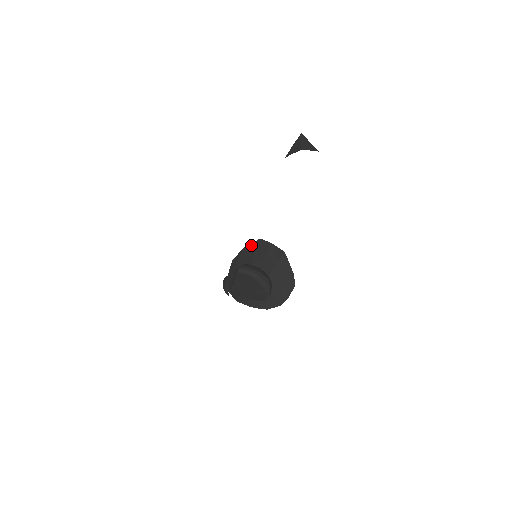
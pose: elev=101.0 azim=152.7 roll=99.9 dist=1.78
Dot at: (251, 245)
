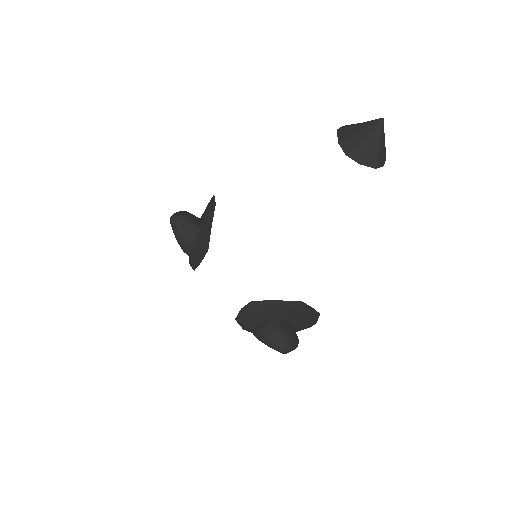
Dot at: (288, 303)
